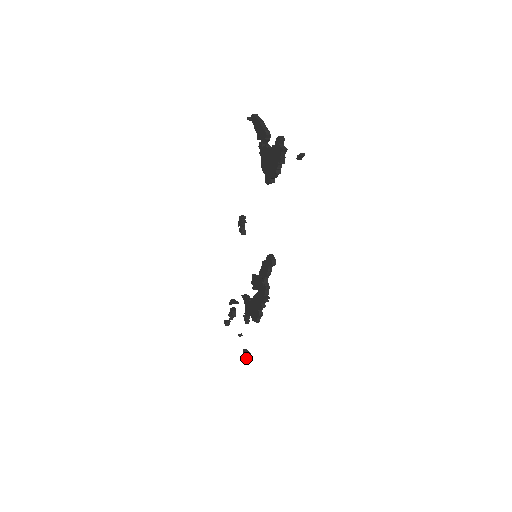
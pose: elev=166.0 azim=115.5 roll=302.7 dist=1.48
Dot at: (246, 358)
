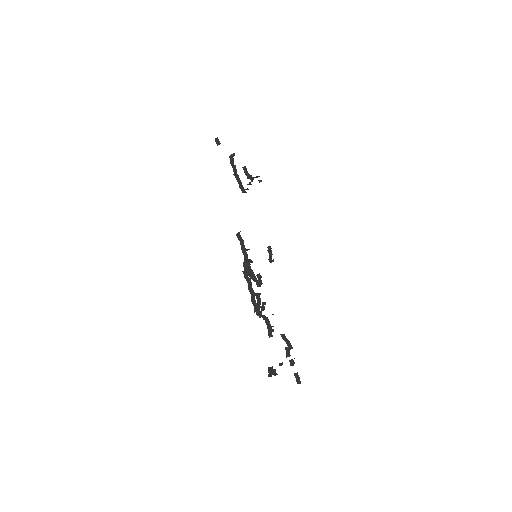
Dot at: (269, 375)
